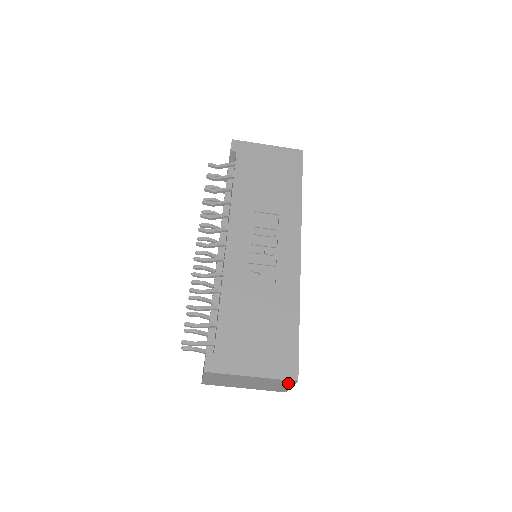
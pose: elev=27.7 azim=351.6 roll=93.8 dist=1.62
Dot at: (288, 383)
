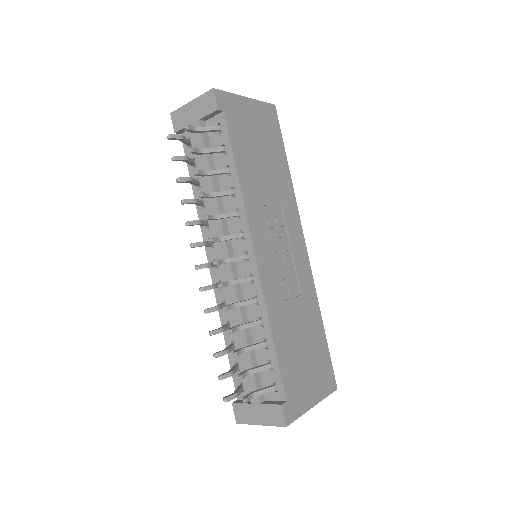
Dot at: occluded
